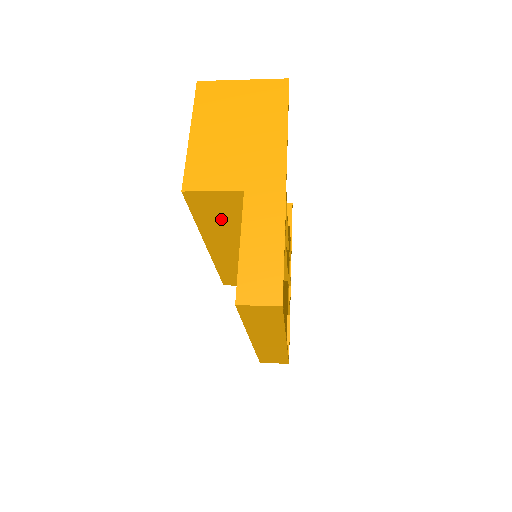
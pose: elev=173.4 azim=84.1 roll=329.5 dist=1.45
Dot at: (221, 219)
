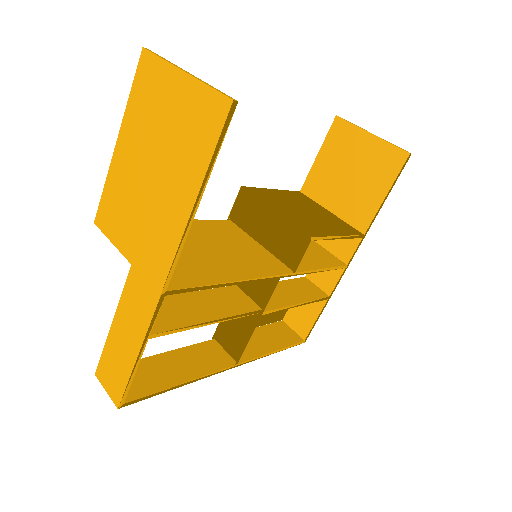
Dot at: occluded
